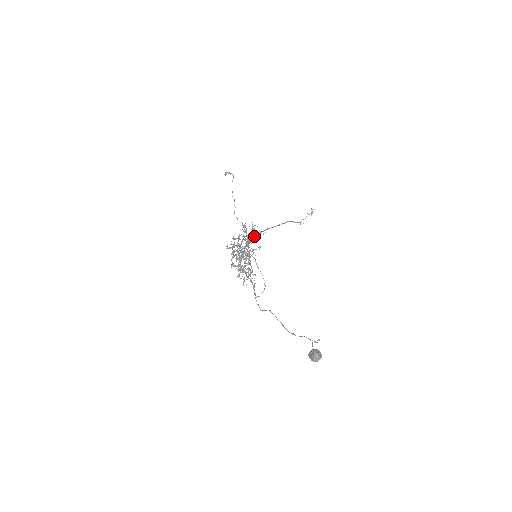
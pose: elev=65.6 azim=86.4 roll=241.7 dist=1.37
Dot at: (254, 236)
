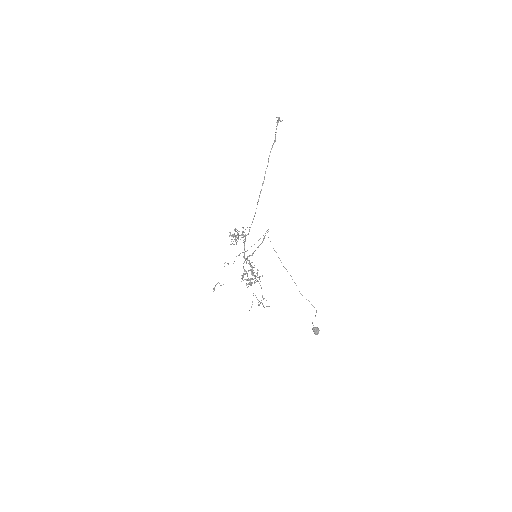
Dot at: occluded
